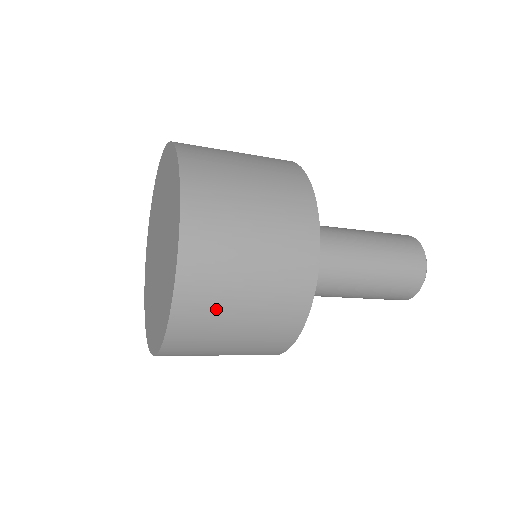
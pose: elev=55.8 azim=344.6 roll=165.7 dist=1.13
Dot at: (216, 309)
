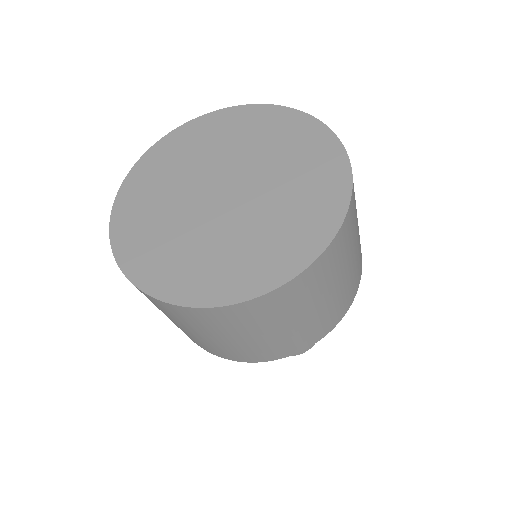
Dot at: (324, 283)
